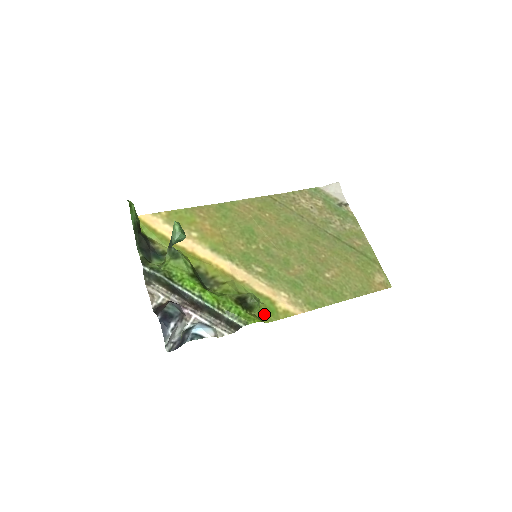
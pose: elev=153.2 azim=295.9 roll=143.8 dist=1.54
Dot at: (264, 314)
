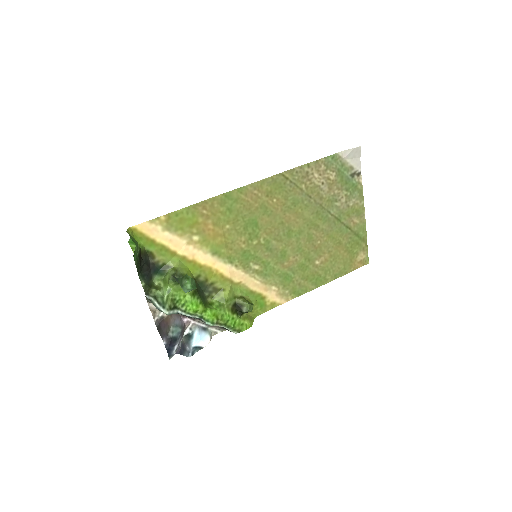
Dot at: (254, 311)
